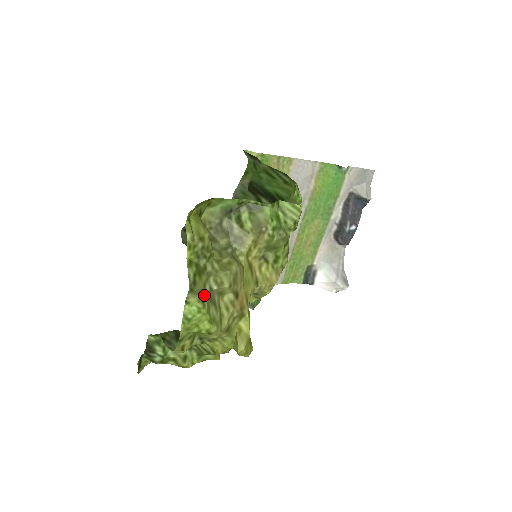
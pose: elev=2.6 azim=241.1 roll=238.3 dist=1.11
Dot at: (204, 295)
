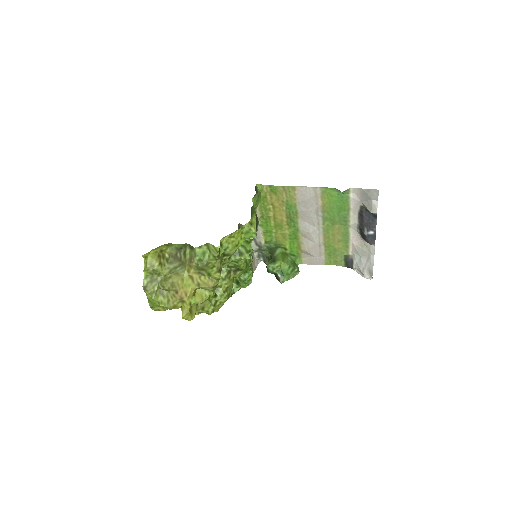
Dot at: (153, 292)
